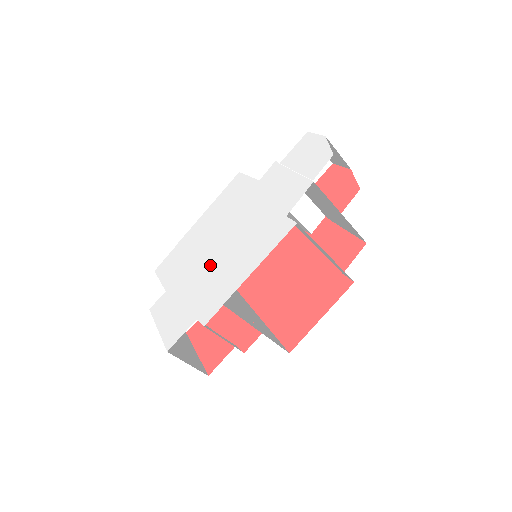
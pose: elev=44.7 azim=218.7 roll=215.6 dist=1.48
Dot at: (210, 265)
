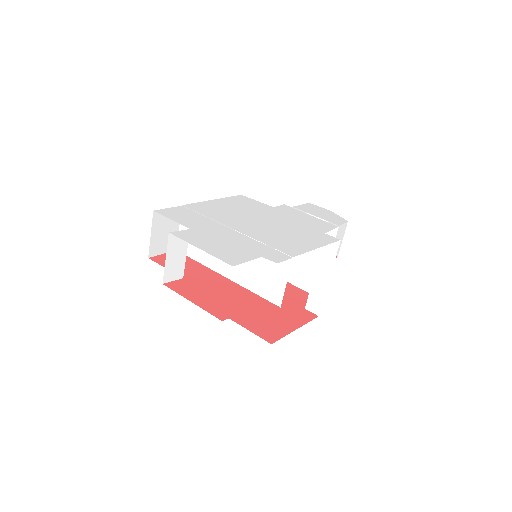
Dot at: (251, 231)
